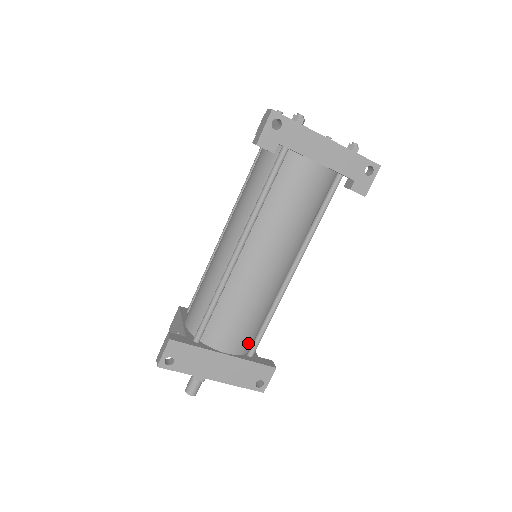
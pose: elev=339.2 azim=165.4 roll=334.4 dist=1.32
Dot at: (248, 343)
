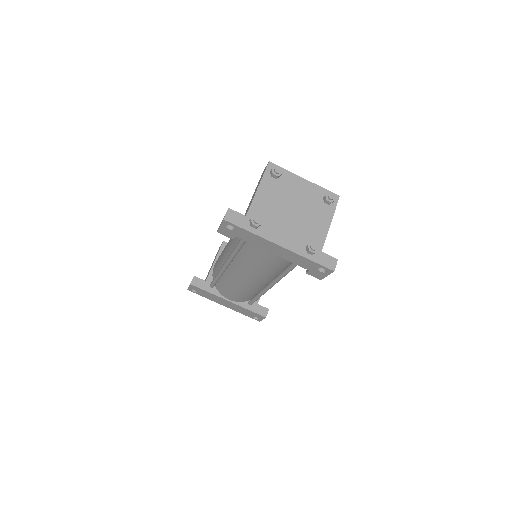
Dot at: (247, 299)
